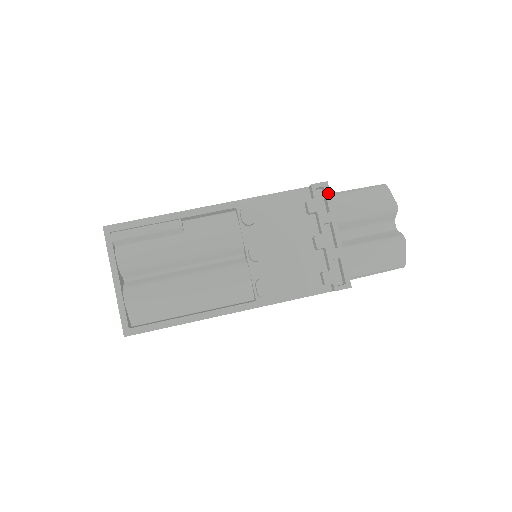
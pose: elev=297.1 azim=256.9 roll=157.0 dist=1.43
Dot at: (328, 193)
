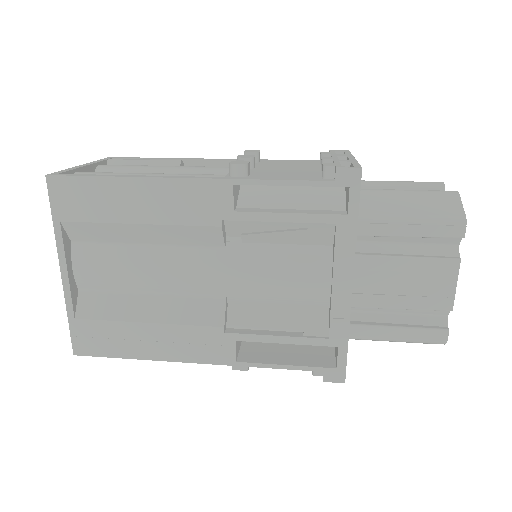
Dot at: (347, 152)
